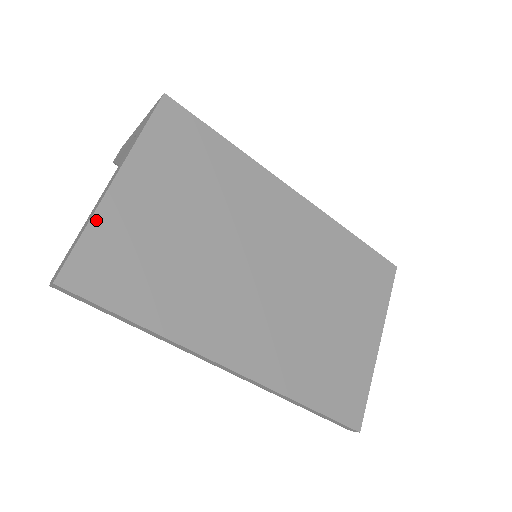
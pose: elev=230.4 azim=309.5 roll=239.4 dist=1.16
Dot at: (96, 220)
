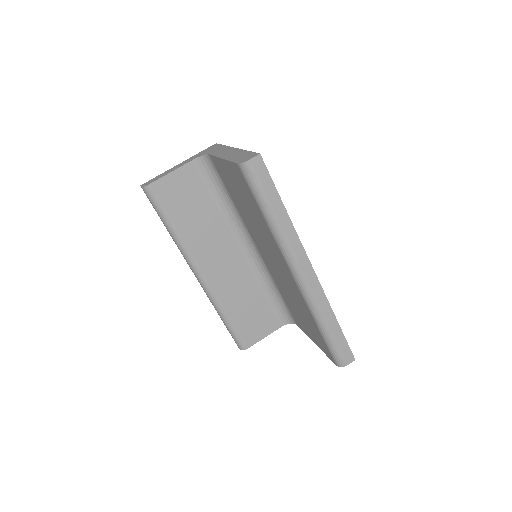
Dot at: occluded
